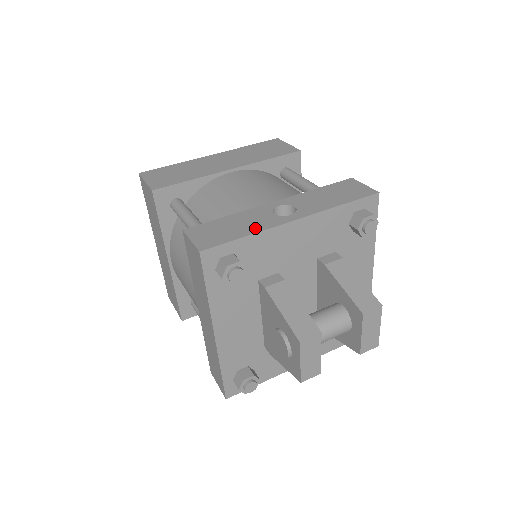
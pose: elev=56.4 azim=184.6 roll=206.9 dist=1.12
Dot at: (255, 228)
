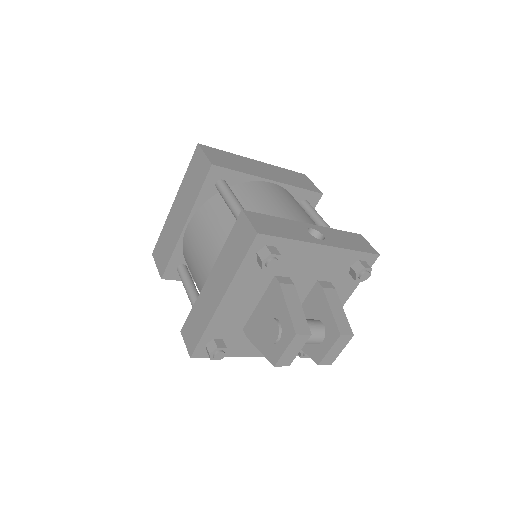
Dot at: (297, 236)
